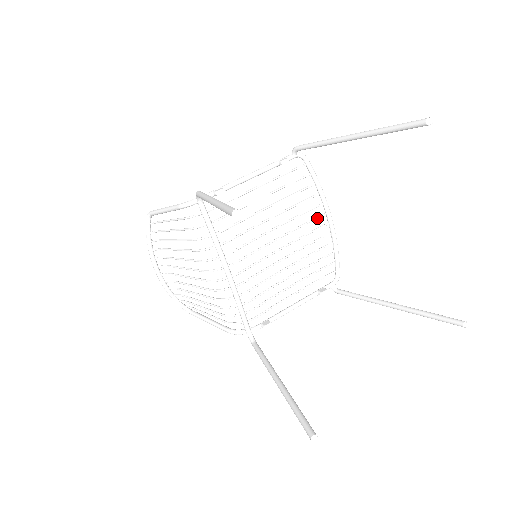
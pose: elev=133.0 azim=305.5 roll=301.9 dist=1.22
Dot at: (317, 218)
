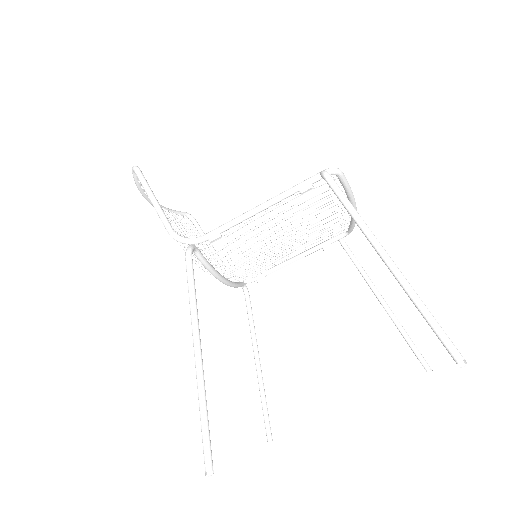
Dot at: occluded
